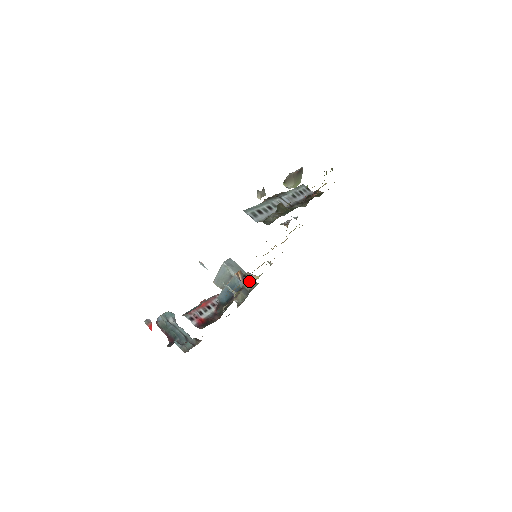
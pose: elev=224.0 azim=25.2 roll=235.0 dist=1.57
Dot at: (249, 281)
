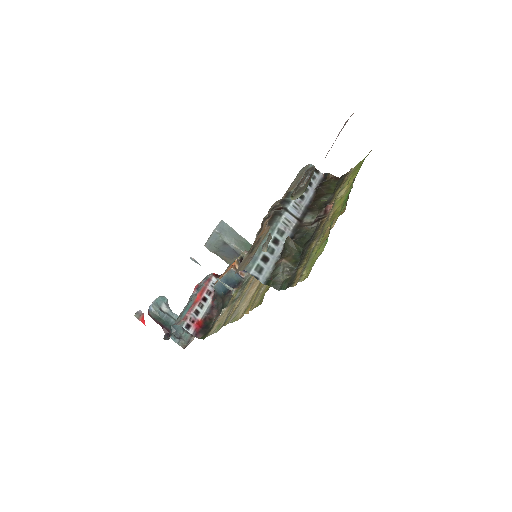
Dot at: (248, 273)
